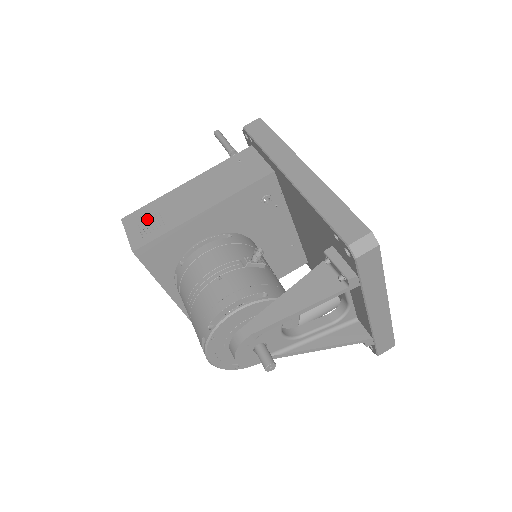
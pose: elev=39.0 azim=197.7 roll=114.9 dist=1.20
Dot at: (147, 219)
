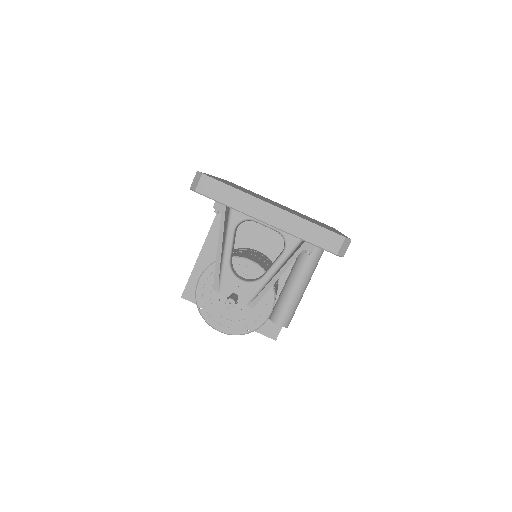
Dot at: occluded
